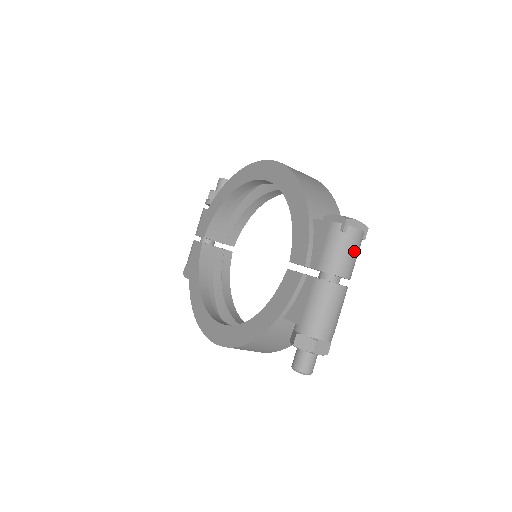
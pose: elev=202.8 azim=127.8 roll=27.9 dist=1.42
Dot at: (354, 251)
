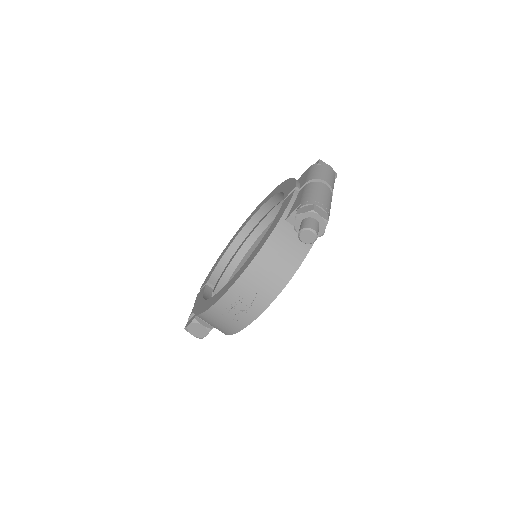
Dot at: (330, 174)
